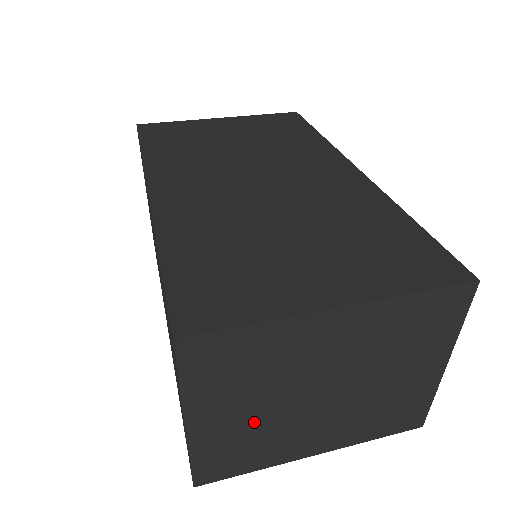
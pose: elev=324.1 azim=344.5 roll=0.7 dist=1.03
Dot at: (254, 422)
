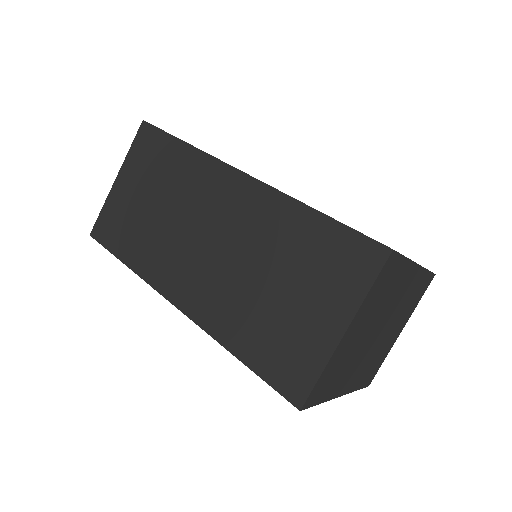
Dot at: (354, 346)
